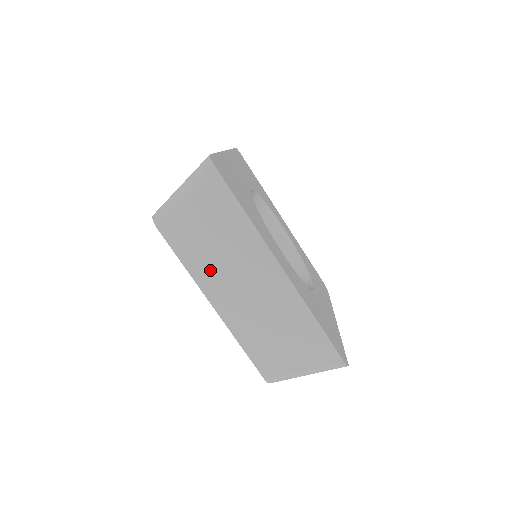
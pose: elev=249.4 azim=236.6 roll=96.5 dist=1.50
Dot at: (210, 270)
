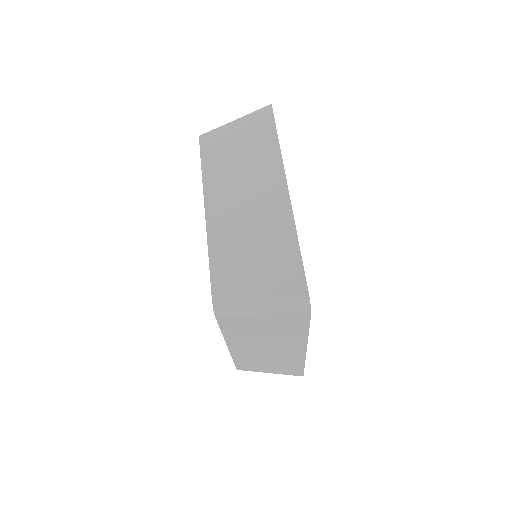
Dot at: (222, 178)
